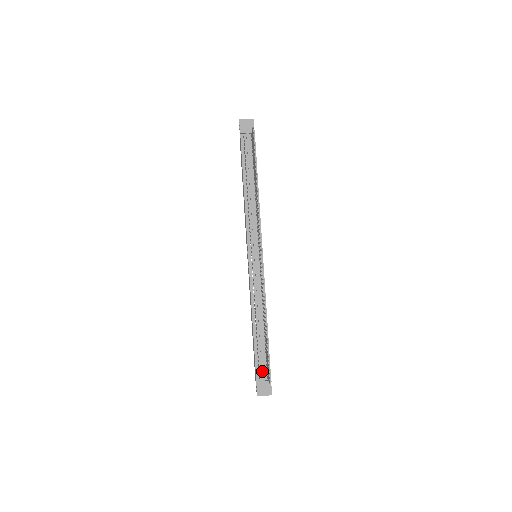
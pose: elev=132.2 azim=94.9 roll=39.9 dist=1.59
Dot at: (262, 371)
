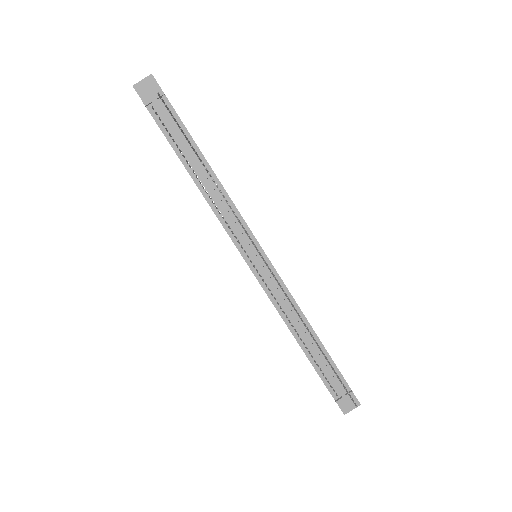
Dot at: (336, 387)
